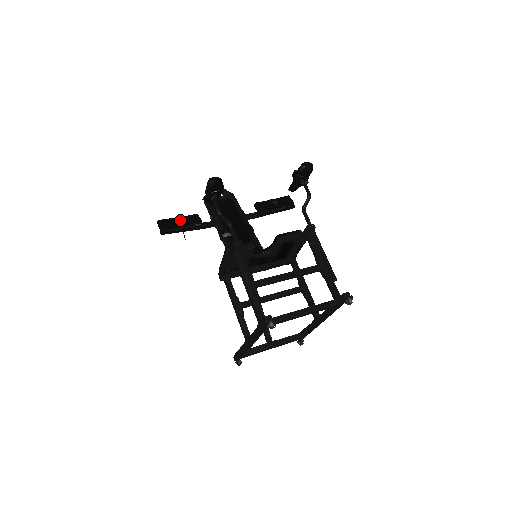
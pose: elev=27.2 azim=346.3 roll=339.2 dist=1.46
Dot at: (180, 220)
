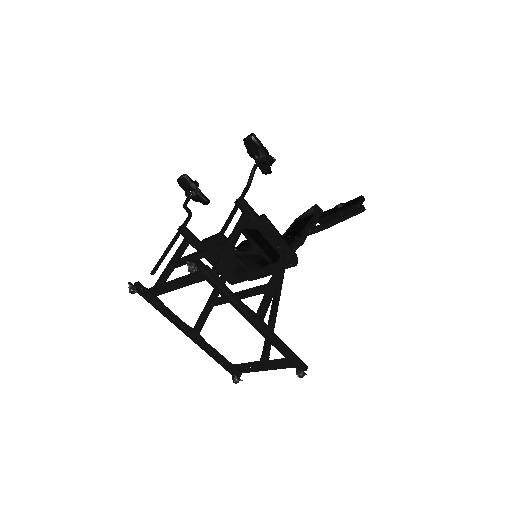
Dot at: occluded
